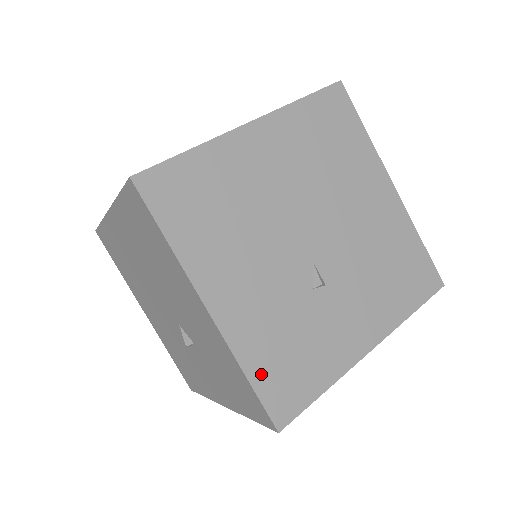
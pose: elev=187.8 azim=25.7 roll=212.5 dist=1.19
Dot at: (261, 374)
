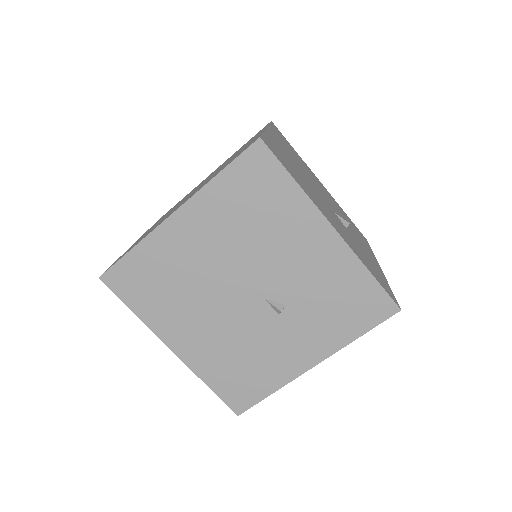
Dot at: (373, 273)
